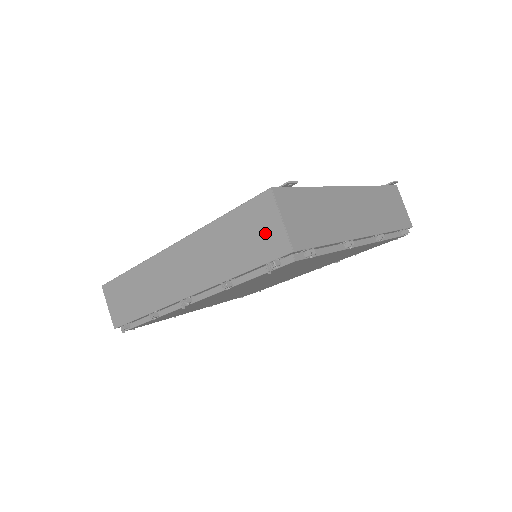
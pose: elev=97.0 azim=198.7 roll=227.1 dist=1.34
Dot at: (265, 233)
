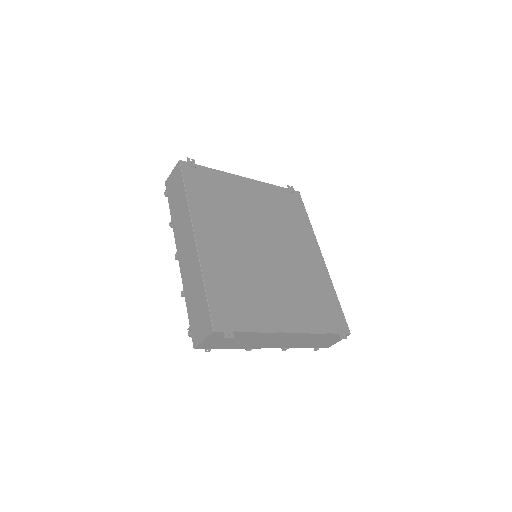
Dot at: (199, 327)
